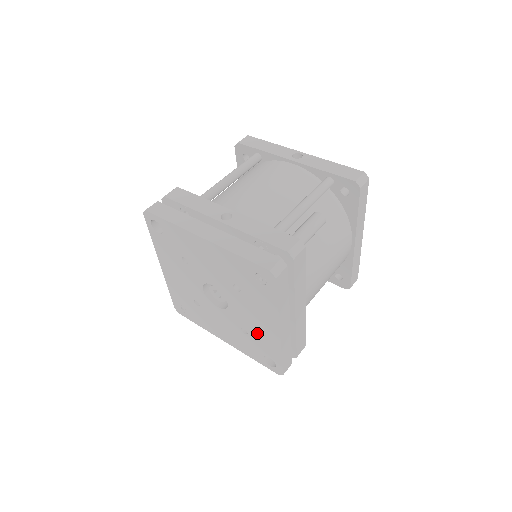
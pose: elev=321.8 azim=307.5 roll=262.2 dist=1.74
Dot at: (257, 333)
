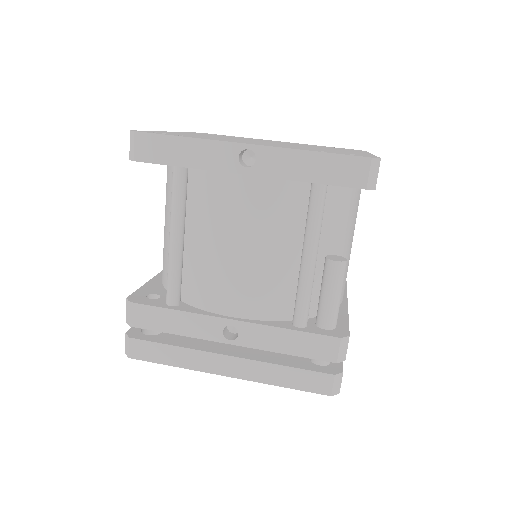
Dot at: occluded
